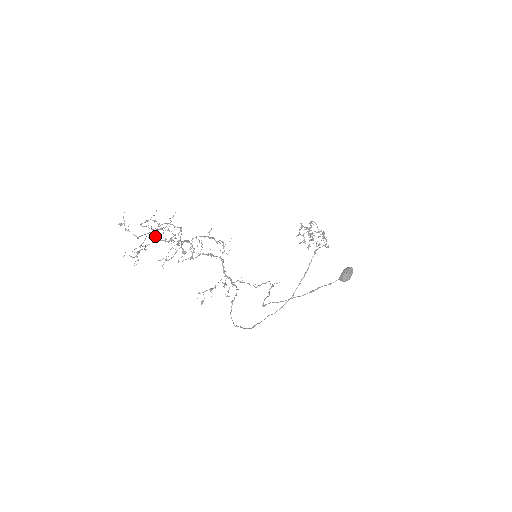
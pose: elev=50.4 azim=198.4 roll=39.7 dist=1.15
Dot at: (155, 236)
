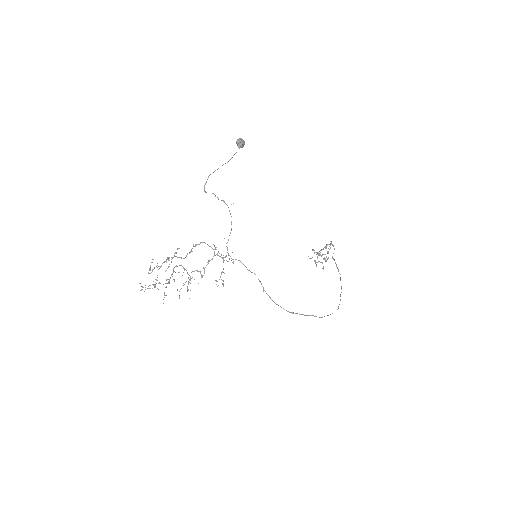
Dot at: (157, 267)
